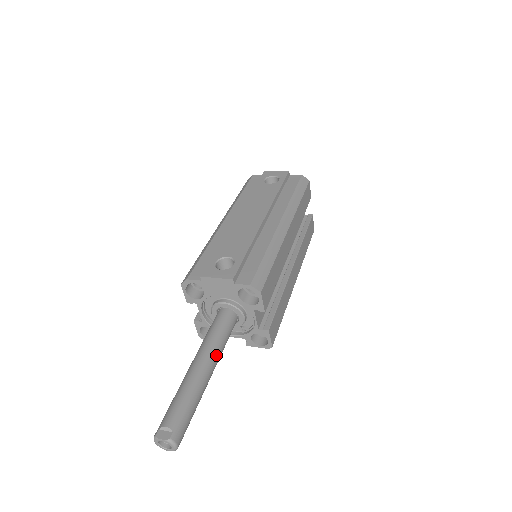
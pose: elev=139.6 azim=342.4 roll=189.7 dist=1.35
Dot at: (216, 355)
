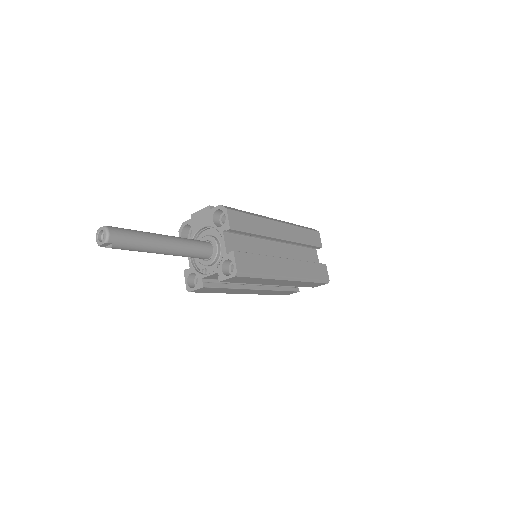
Dot at: (178, 240)
